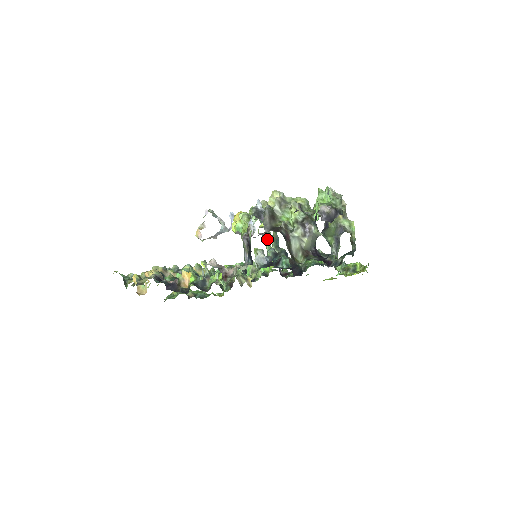
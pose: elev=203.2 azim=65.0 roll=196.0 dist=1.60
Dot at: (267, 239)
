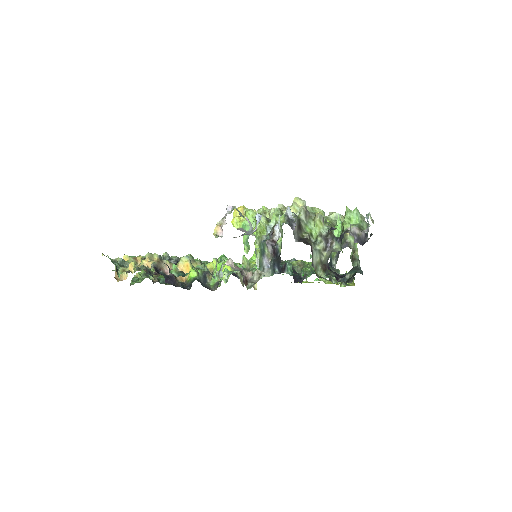
Dot at: occluded
